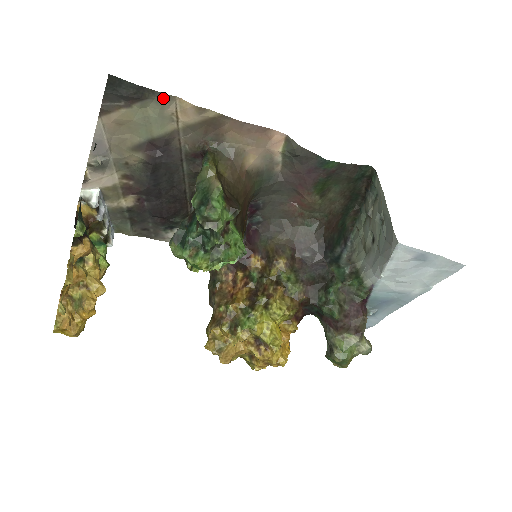
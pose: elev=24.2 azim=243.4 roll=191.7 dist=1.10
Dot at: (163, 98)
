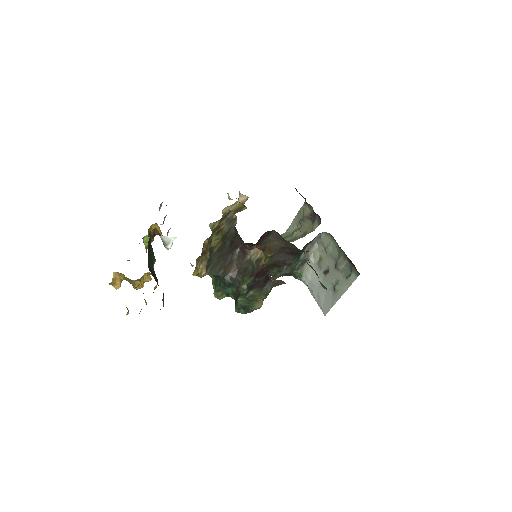
Dot at: occluded
